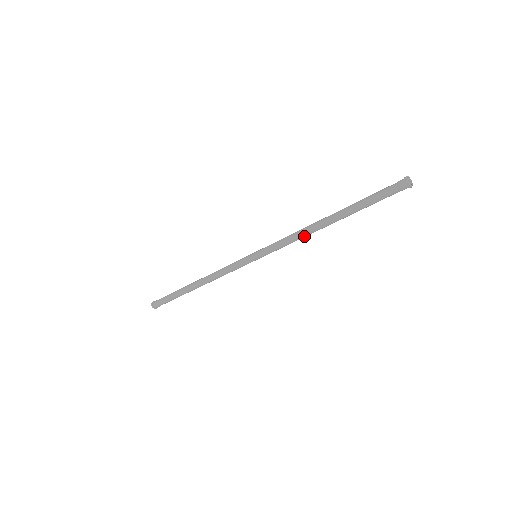
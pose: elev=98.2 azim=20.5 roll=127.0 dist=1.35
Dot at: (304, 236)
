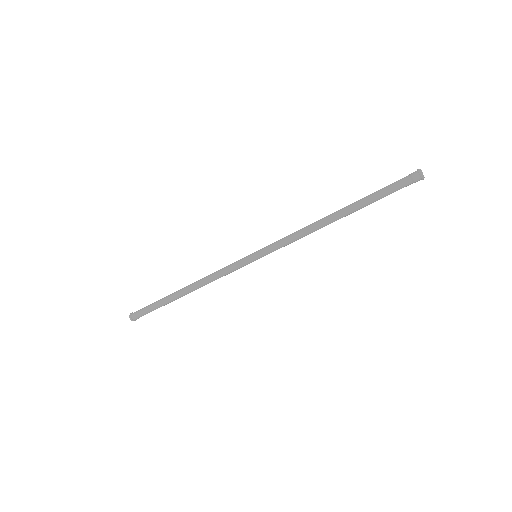
Dot at: (311, 232)
